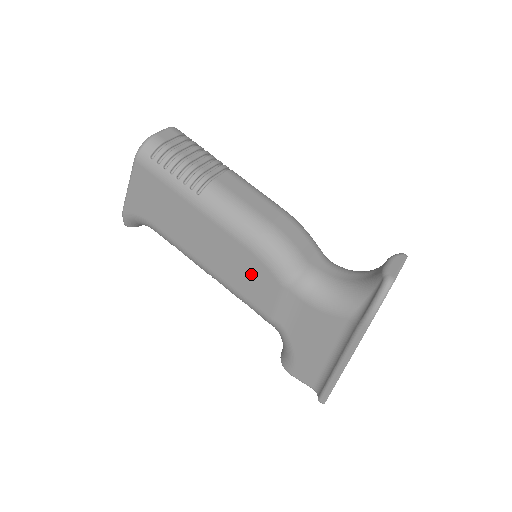
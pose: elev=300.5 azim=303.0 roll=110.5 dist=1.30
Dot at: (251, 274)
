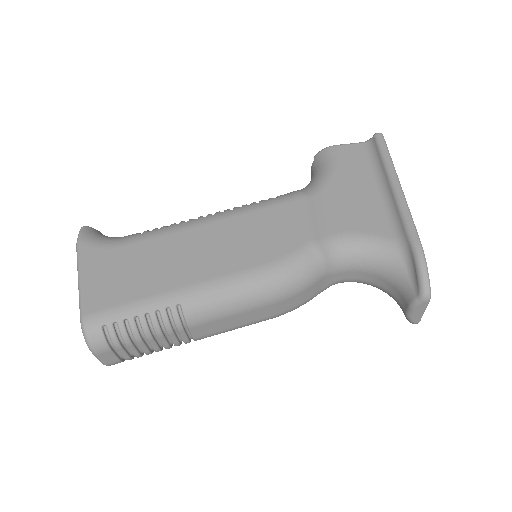
Dot at: occluded
